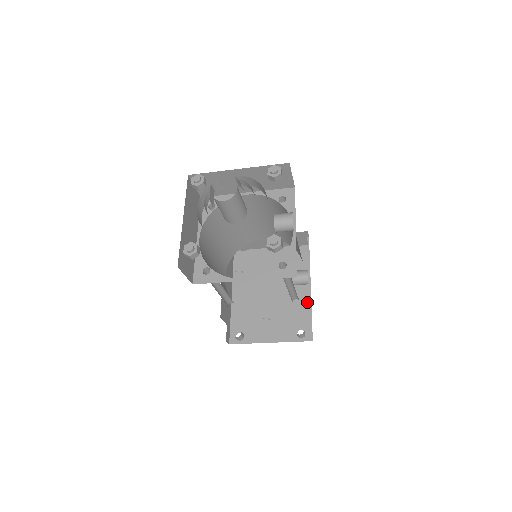
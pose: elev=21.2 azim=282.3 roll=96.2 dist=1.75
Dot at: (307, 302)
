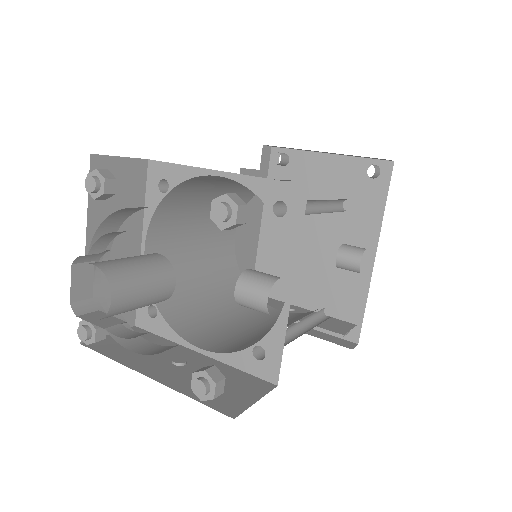
Dot at: (363, 283)
